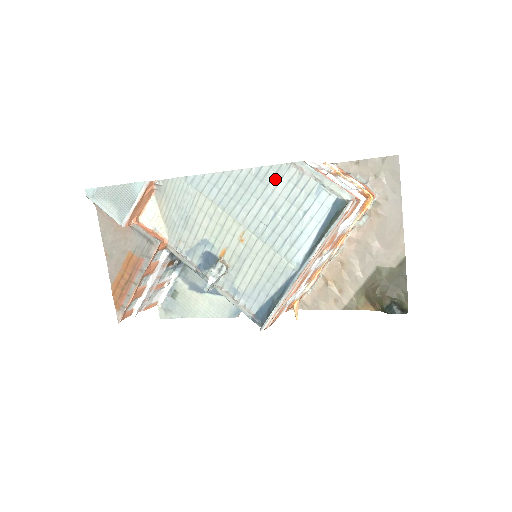
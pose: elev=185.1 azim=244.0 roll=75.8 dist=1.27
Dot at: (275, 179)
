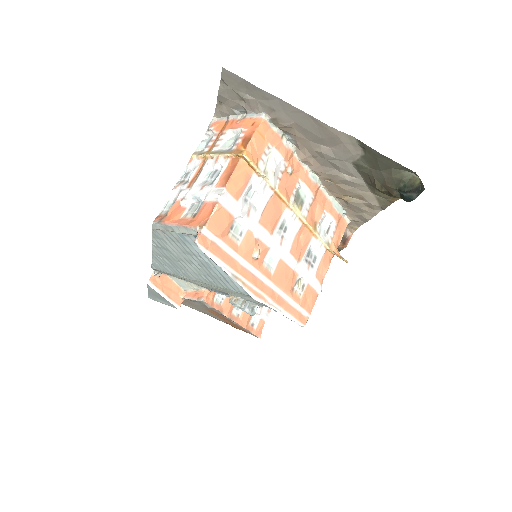
Dot at: (165, 244)
